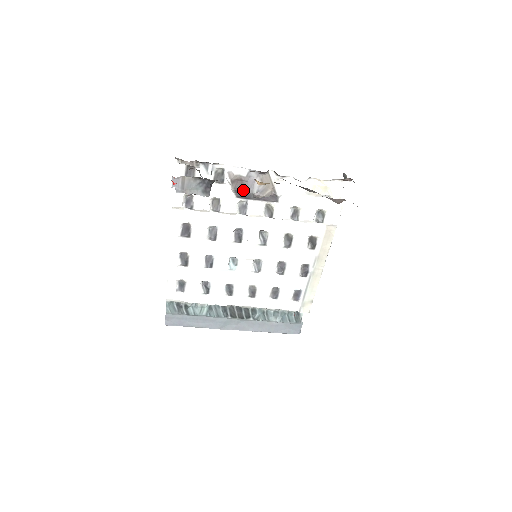
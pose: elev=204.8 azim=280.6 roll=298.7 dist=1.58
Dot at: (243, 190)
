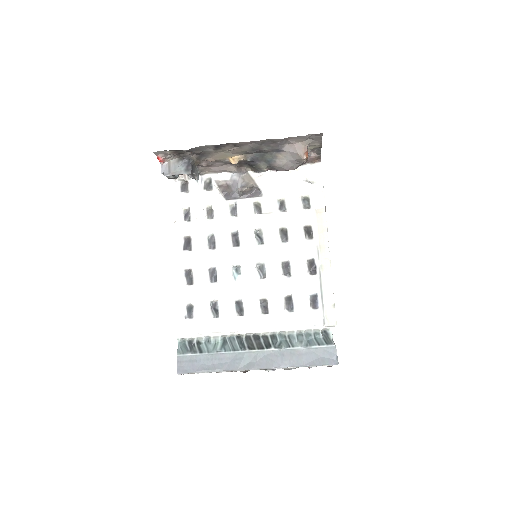
Dot at: (229, 191)
